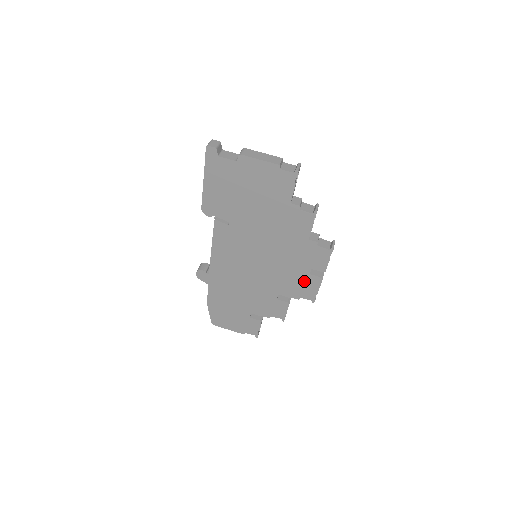
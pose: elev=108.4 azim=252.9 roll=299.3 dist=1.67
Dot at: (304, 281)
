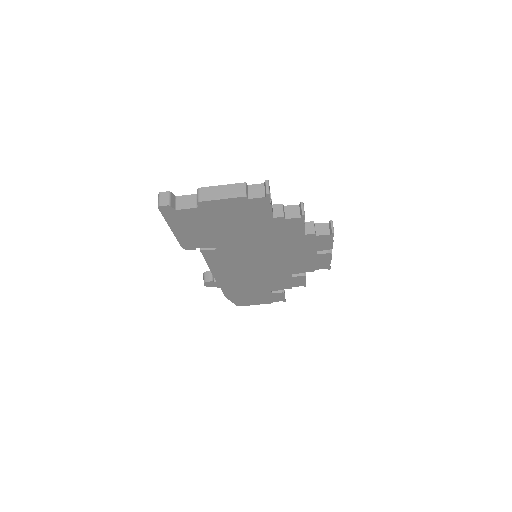
Dot at: (314, 260)
